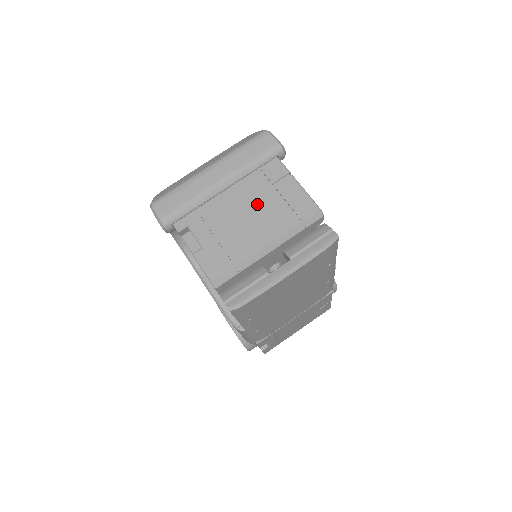
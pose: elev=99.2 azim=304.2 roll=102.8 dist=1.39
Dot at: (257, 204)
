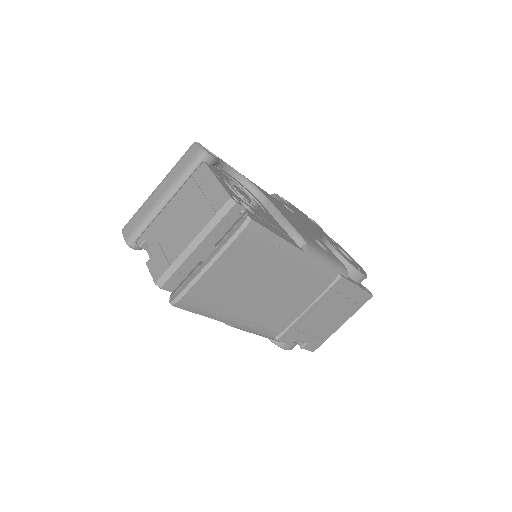
Dot at: (188, 208)
